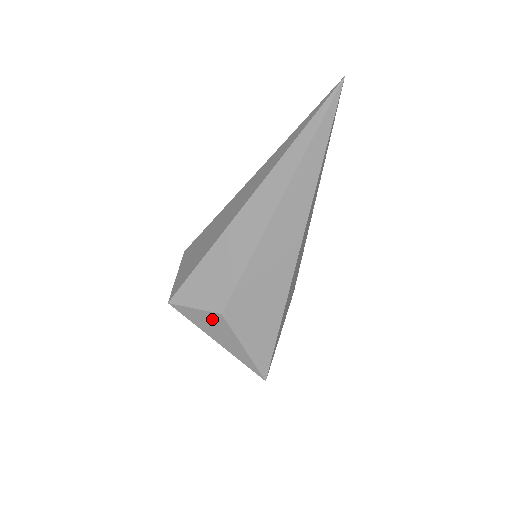
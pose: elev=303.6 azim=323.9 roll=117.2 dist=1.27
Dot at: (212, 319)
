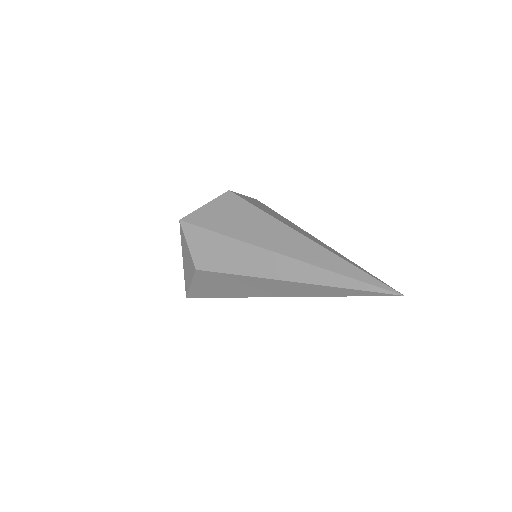
Dot at: (190, 260)
